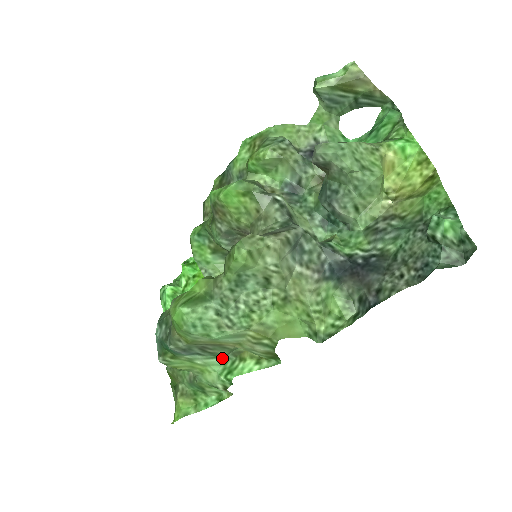
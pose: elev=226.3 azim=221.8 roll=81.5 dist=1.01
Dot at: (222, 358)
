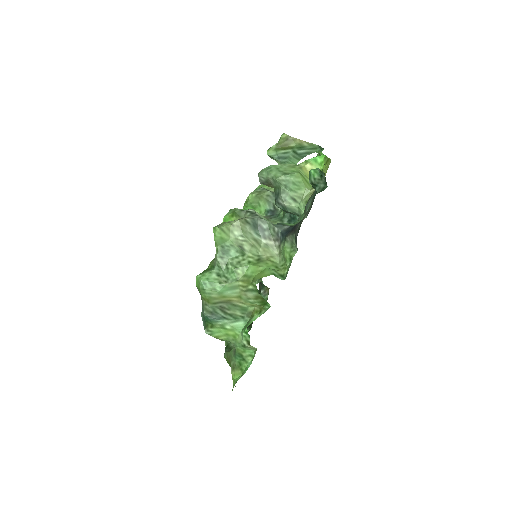
Dot at: (242, 321)
